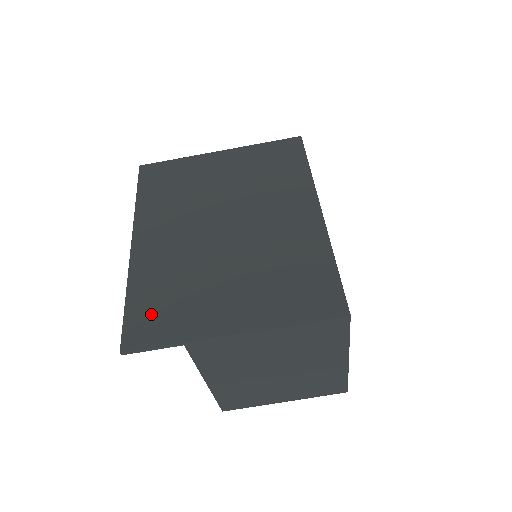
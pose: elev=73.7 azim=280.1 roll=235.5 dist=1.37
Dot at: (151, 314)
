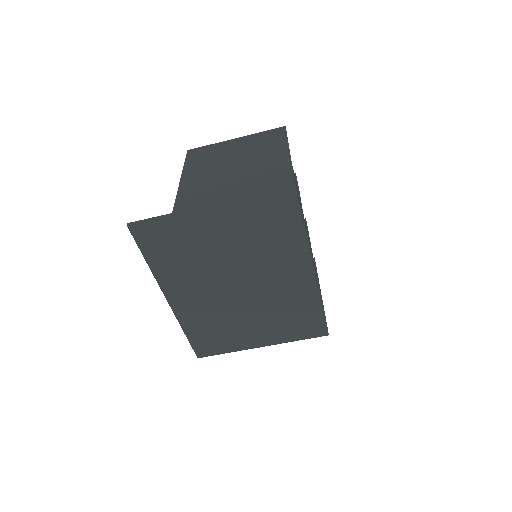
Dot at: (207, 341)
